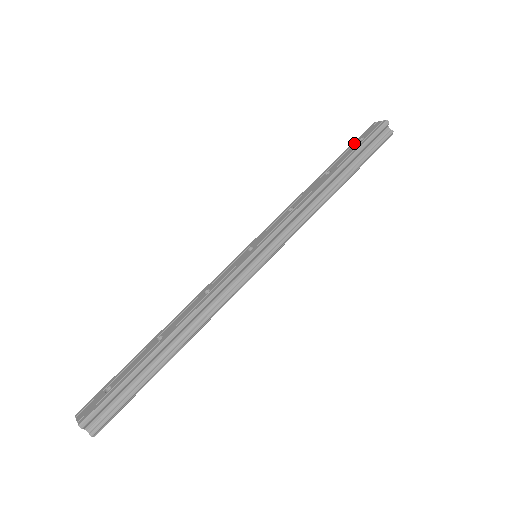
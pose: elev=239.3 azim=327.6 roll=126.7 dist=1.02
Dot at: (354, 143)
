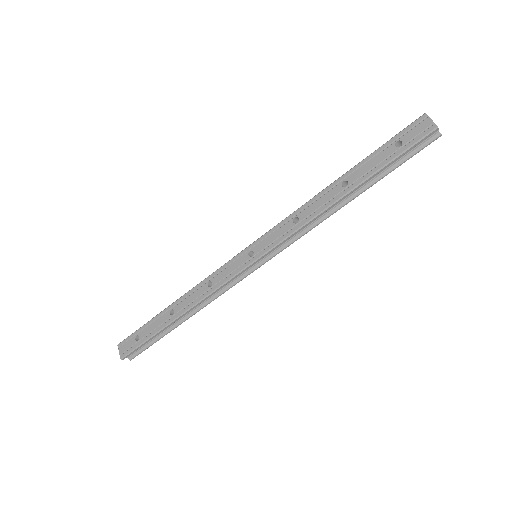
Dot at: (388, 144)
